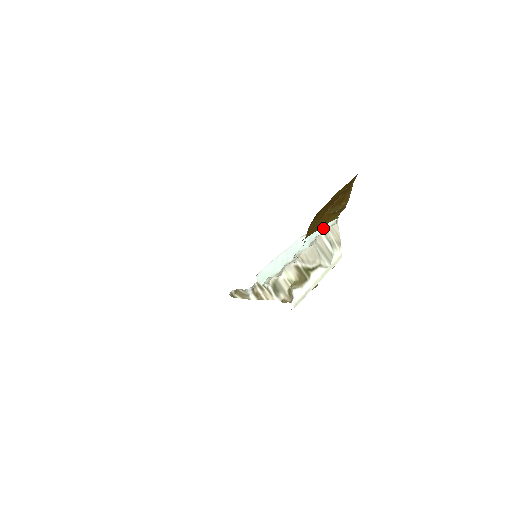
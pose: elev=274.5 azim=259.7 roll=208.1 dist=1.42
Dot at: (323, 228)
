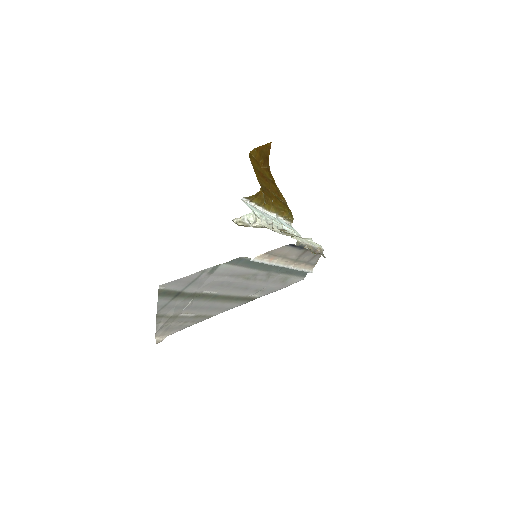
Dot at: (288, 227)
